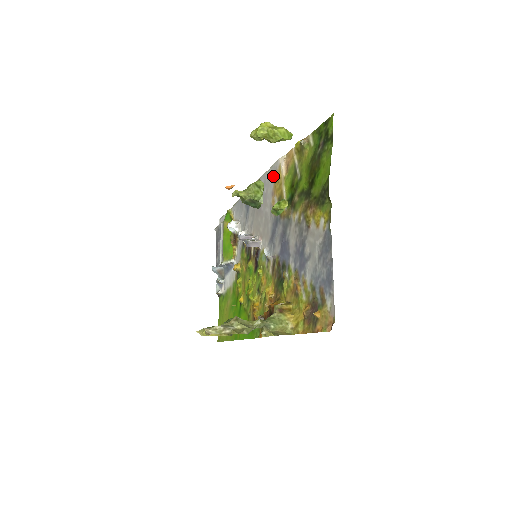
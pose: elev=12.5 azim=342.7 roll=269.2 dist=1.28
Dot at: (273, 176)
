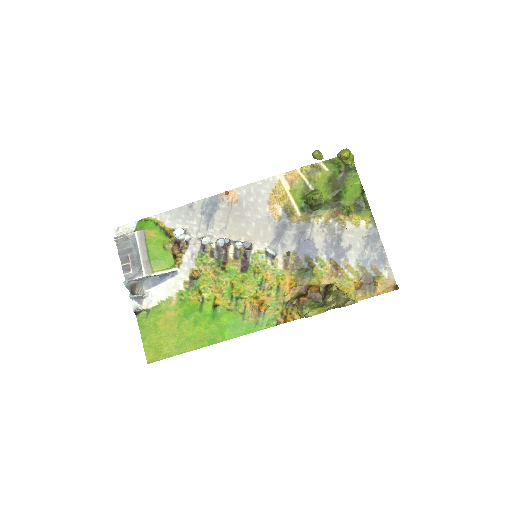
Dot at: (267, 188)
